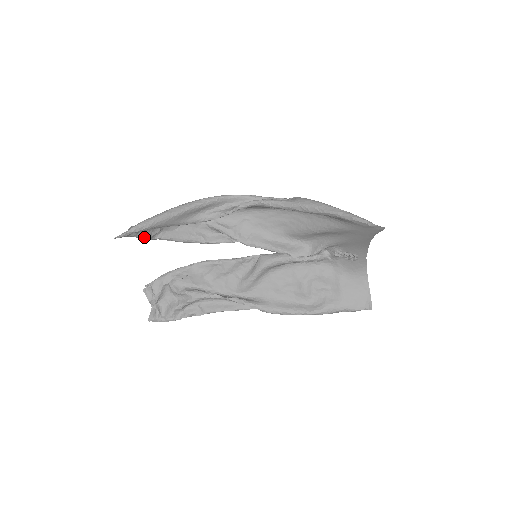
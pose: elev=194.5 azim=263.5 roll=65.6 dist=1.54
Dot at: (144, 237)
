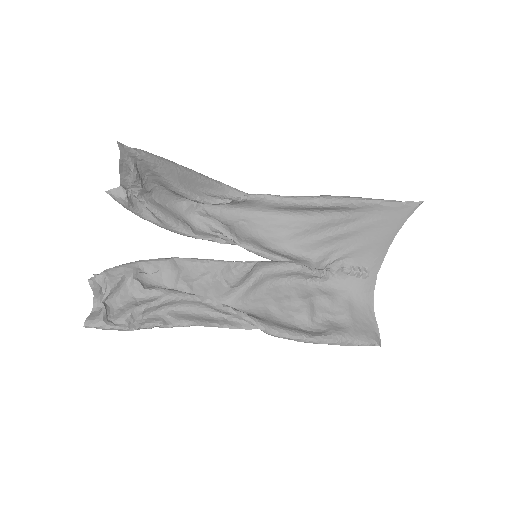
Dot at: (135, 182)
